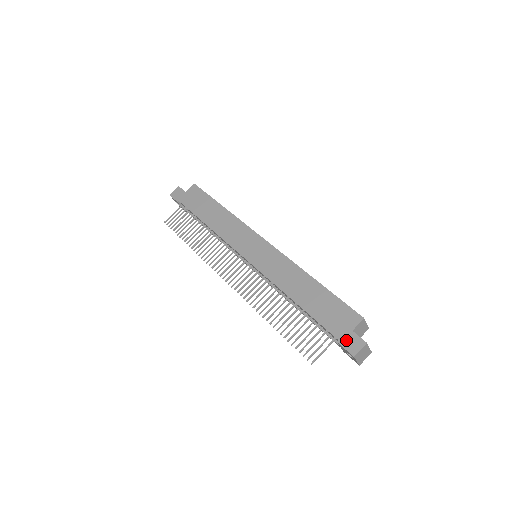
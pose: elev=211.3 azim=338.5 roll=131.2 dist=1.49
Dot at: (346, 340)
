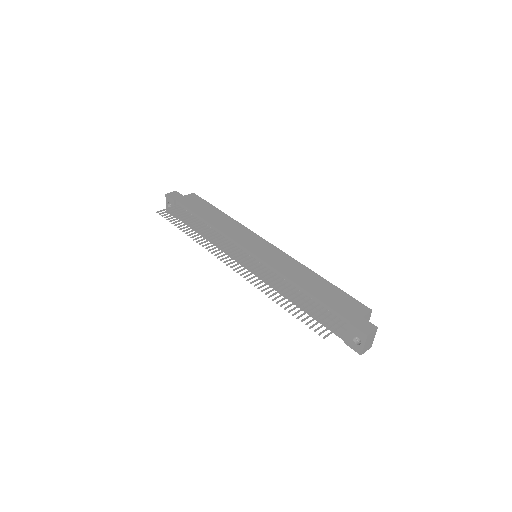
Dot at: (358, 323)
